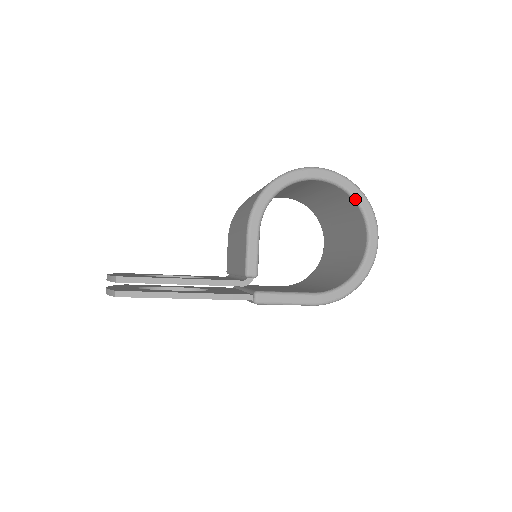
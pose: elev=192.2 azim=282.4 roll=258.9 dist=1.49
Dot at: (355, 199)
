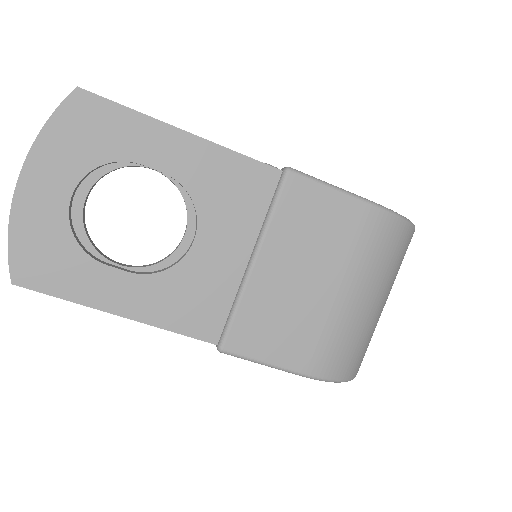
Dot at: occluded
